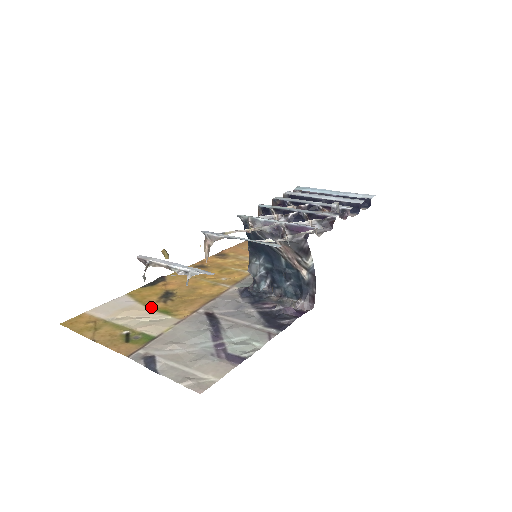
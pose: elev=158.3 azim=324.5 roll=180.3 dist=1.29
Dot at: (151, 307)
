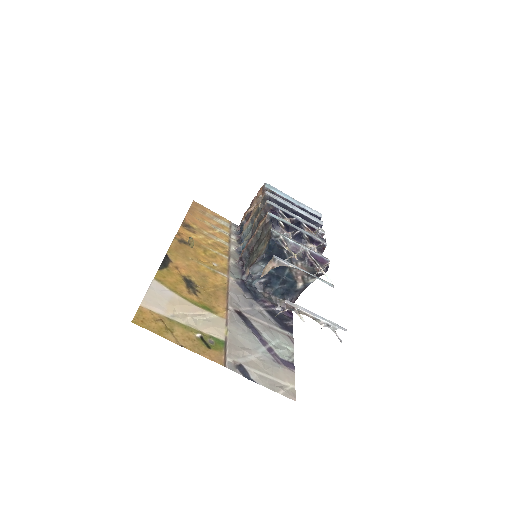
Dot at: (191, 301)
